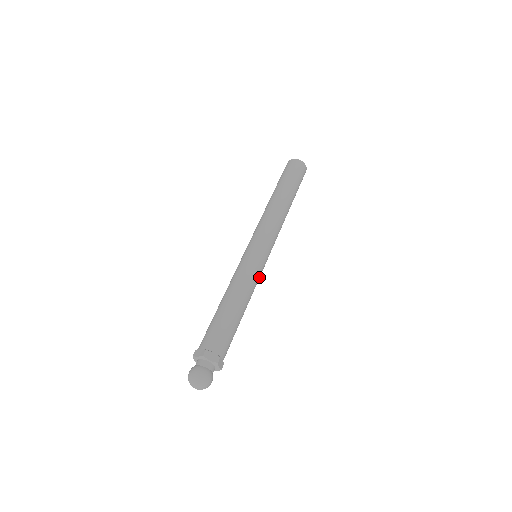
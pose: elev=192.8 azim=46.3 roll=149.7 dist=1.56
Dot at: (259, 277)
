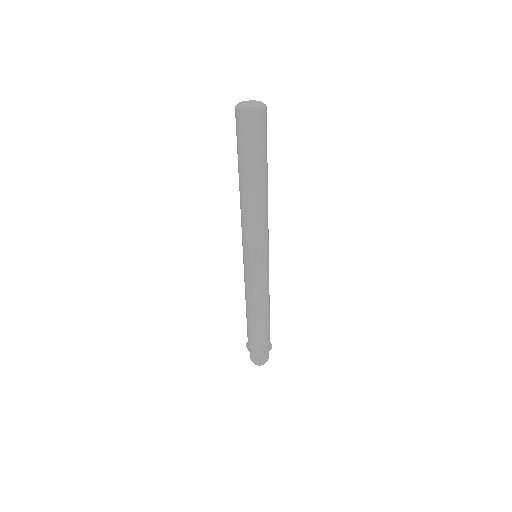
Dot at: occluded
